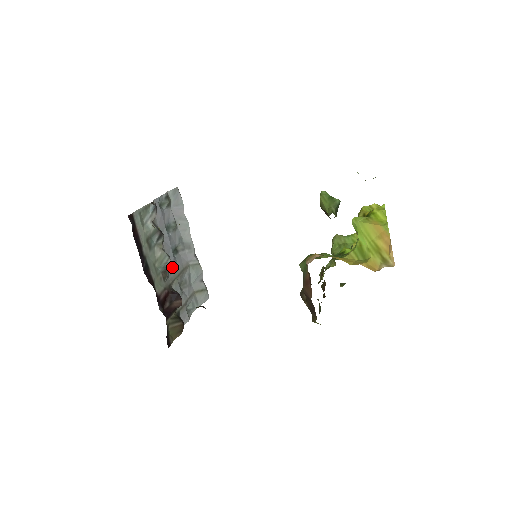
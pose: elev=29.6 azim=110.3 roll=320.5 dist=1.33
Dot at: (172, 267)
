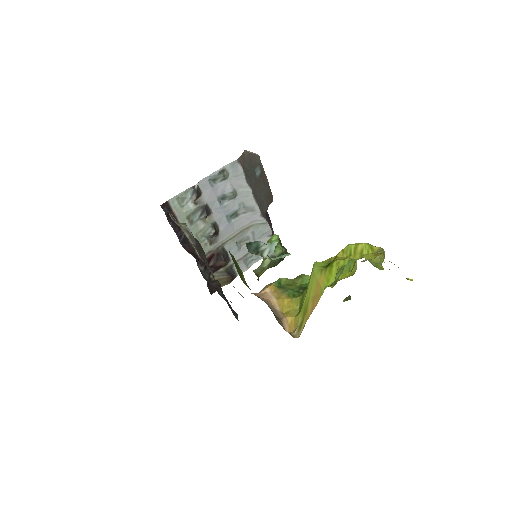
Dot at: (225, 231)
